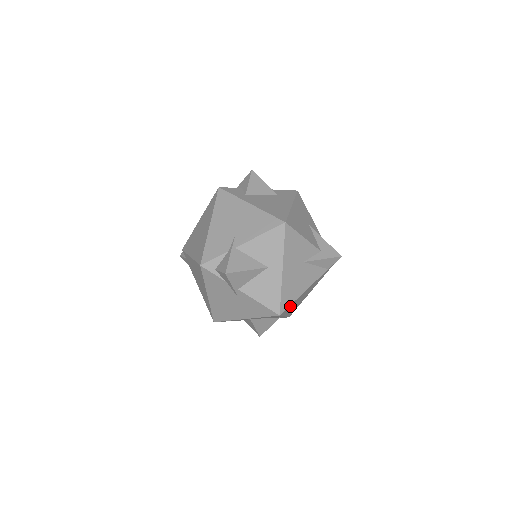
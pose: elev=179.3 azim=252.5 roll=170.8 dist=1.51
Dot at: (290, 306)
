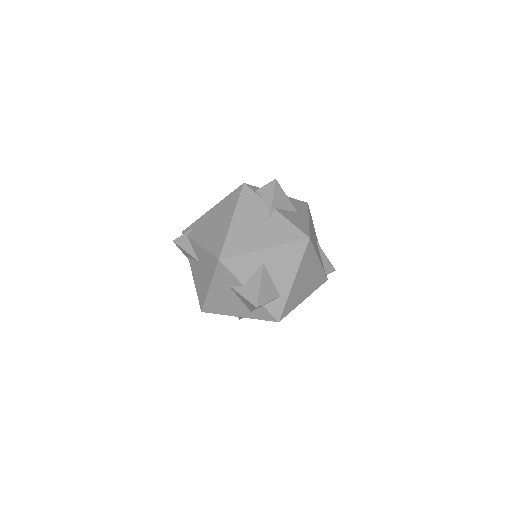
Dot at: (310, 254)
